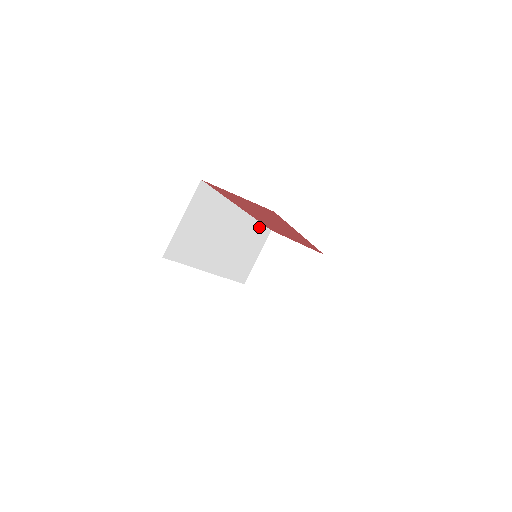
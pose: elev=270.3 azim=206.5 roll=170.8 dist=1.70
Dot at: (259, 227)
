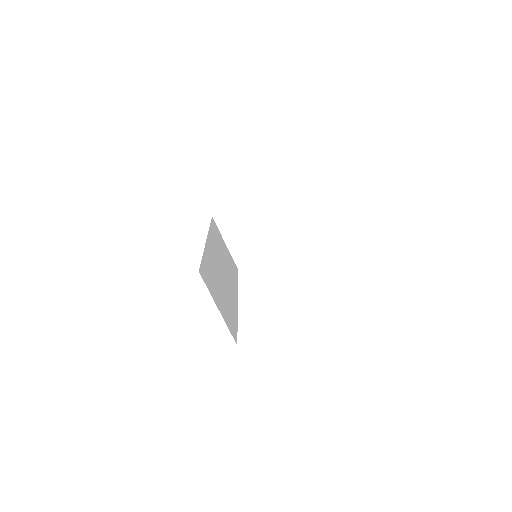
Dot at: (212, 228)
